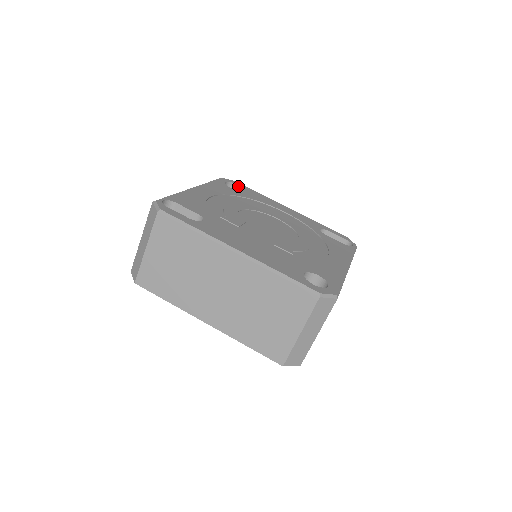
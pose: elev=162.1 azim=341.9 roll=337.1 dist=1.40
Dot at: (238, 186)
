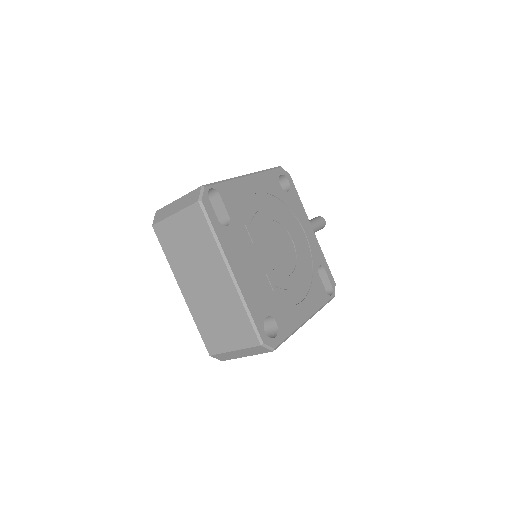
Dot at: (289, 183)
